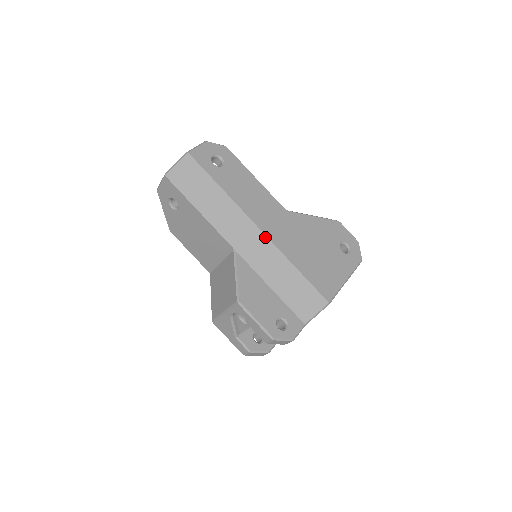
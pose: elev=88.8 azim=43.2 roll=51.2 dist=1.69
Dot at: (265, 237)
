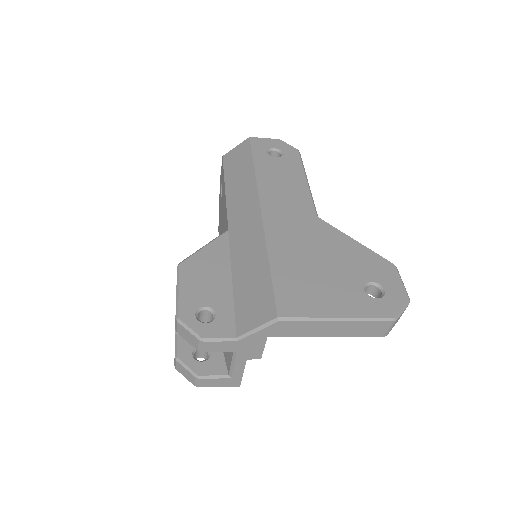
Dot at: (260, 219)
